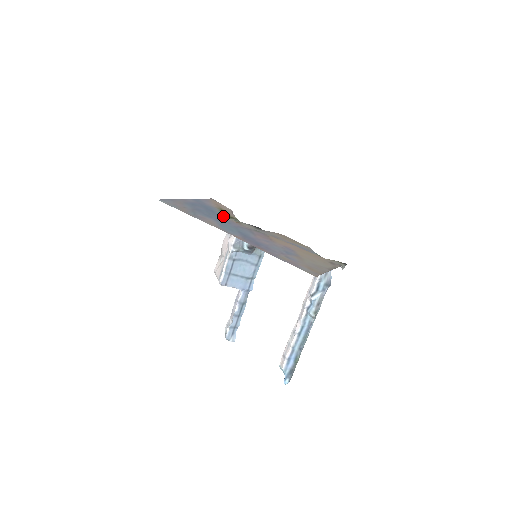
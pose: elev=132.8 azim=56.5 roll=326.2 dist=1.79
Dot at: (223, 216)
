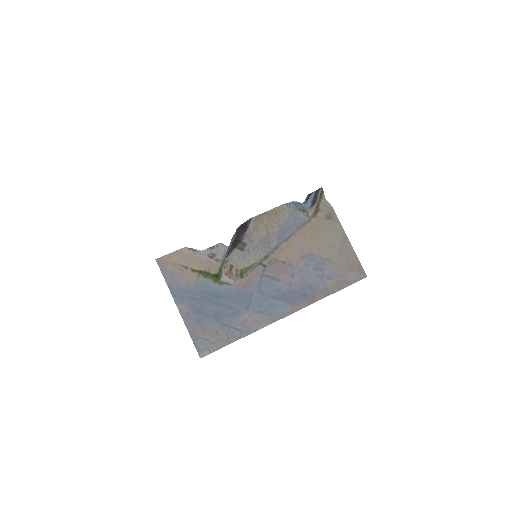
Dot at: (229, 289)
